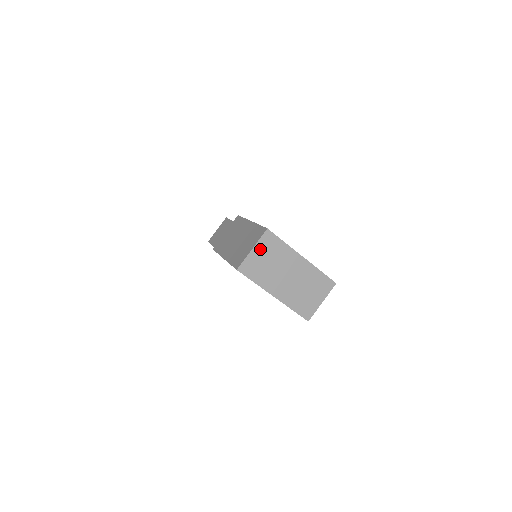
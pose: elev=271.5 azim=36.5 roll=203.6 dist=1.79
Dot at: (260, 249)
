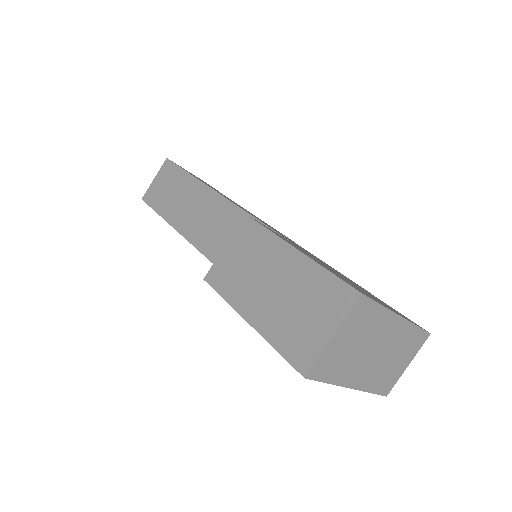
Dot at: (345, 331)
